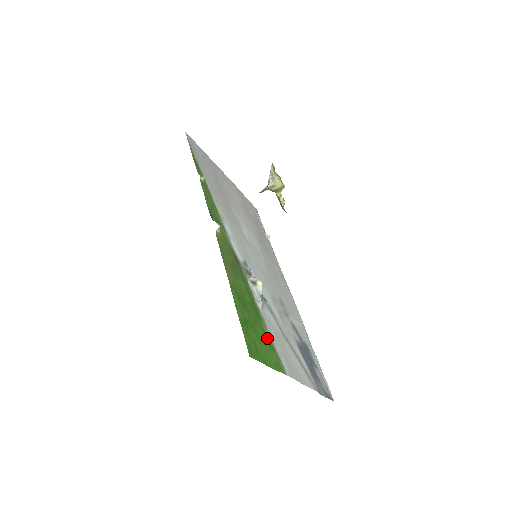
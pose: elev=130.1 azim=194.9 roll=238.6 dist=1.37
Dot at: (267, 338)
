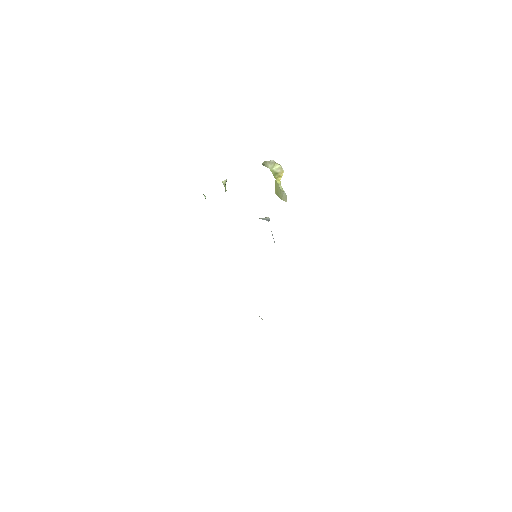
Dot at: occluded
